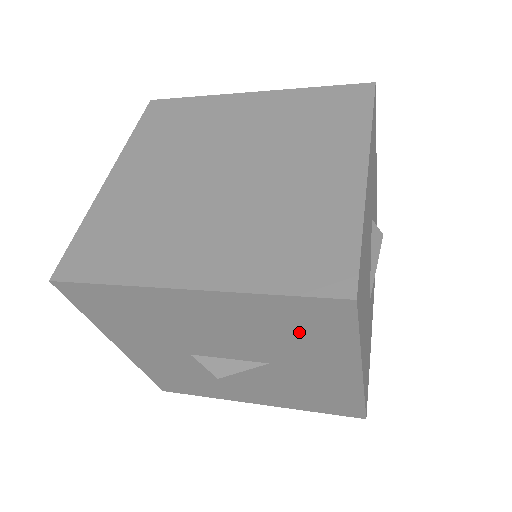
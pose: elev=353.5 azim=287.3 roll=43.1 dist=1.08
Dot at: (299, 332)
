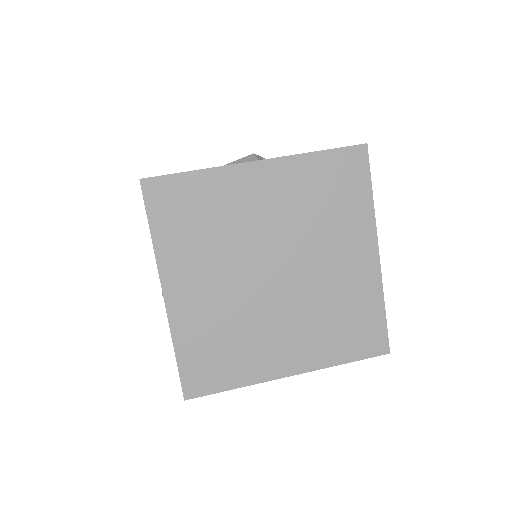
Dot at: occluded
